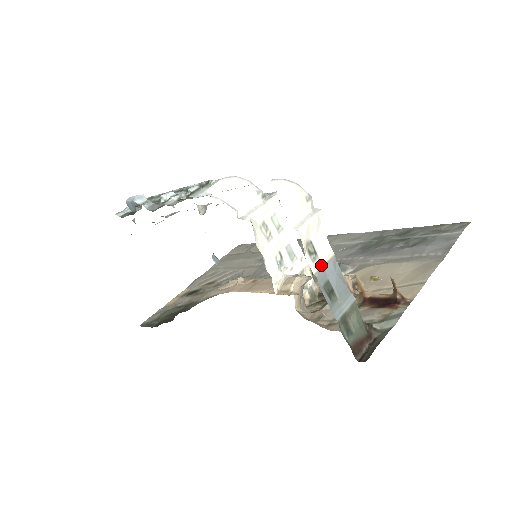
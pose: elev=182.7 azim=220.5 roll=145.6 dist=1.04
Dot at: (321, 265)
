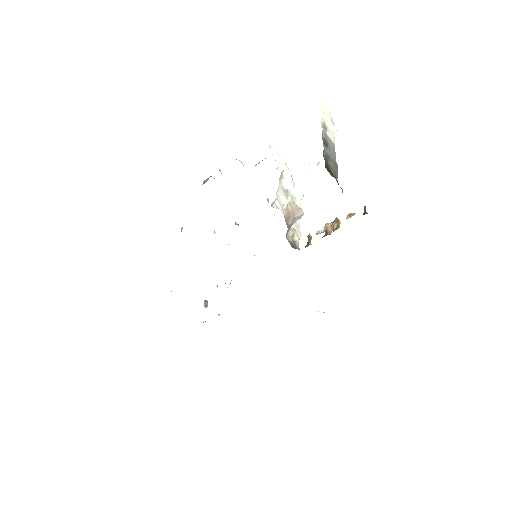
Dot at: (327, 134)
